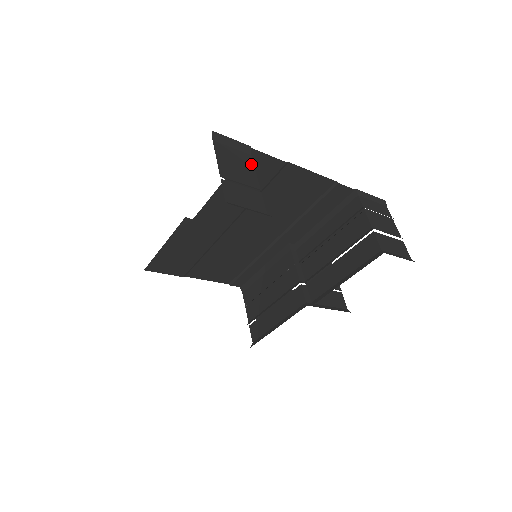
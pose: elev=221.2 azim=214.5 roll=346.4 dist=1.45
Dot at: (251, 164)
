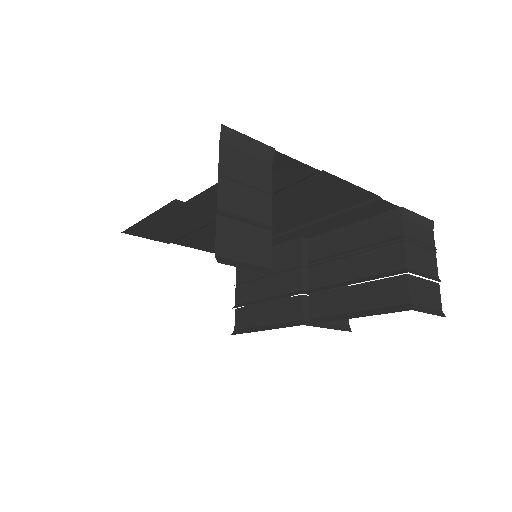
Dot at: (268, 180)
